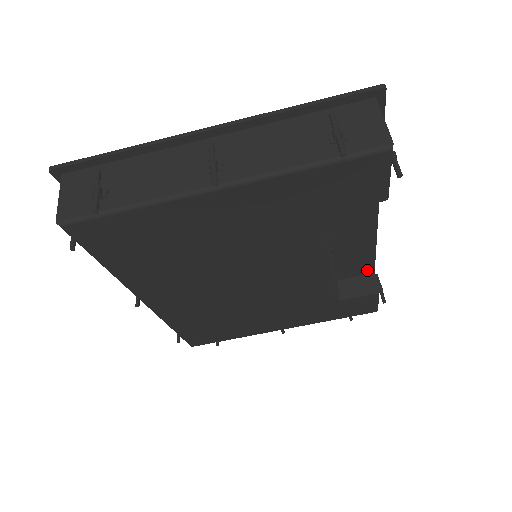
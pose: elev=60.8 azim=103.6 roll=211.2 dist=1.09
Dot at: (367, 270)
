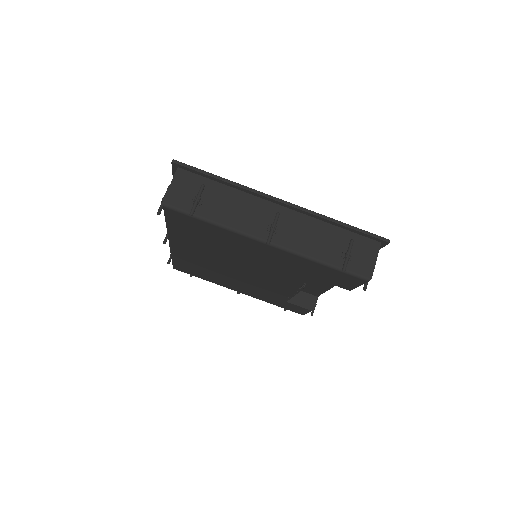
Dot at: (314, 294)
